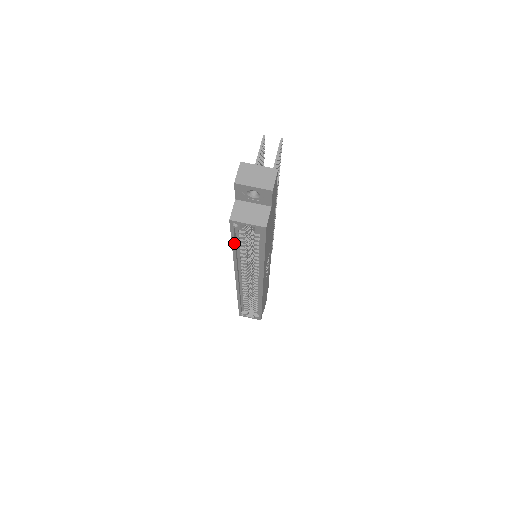
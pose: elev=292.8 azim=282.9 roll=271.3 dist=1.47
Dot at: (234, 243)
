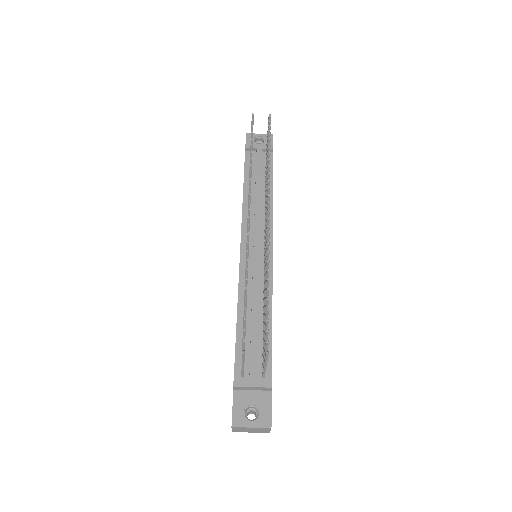
Dot at: occluded
